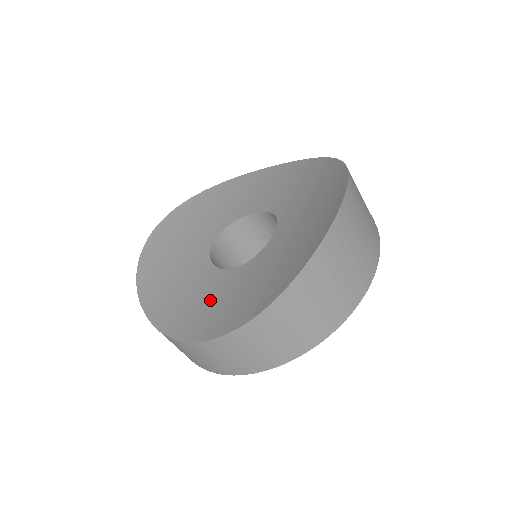
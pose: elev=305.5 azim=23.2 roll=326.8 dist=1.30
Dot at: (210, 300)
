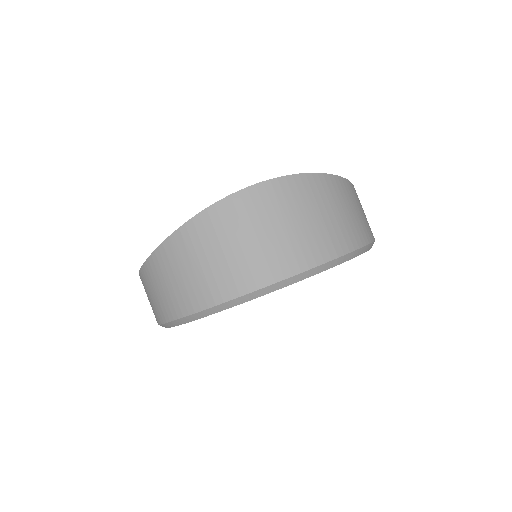
Dot at: occluded
